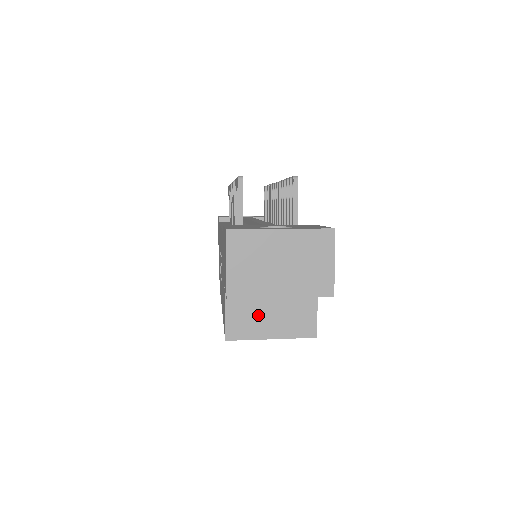
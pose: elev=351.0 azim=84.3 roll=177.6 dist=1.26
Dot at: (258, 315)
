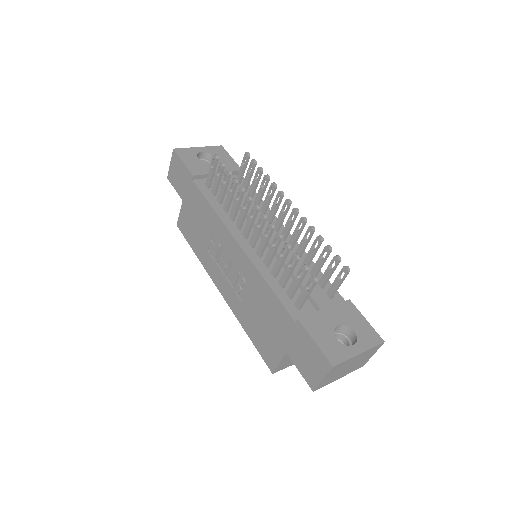
Dot at: occluded
